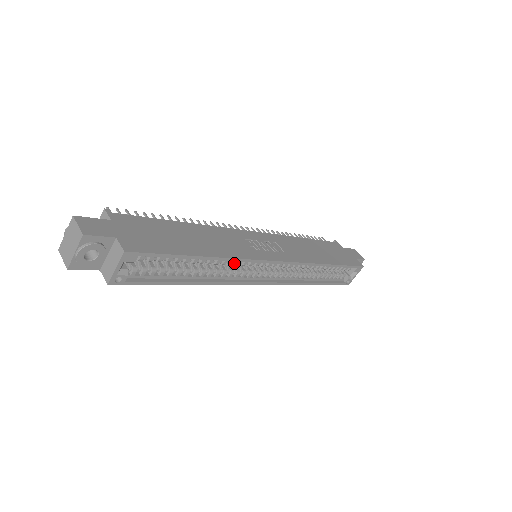
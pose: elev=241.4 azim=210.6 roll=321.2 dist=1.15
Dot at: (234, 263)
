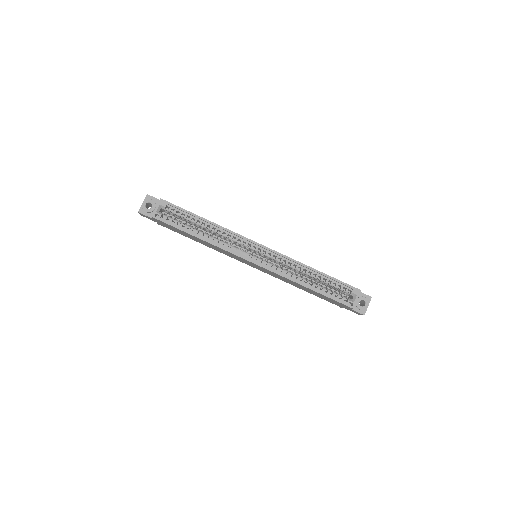
Dot at: (229, 237)
